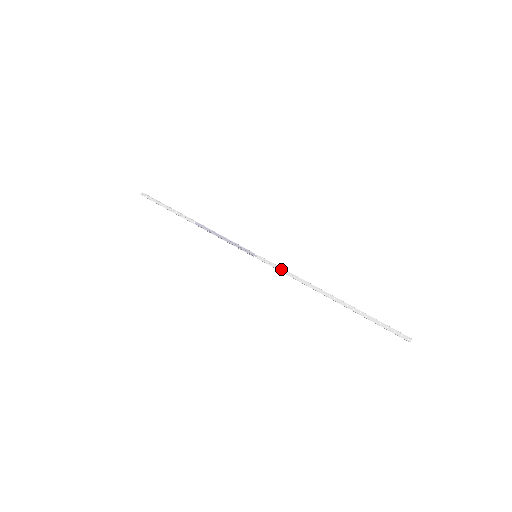
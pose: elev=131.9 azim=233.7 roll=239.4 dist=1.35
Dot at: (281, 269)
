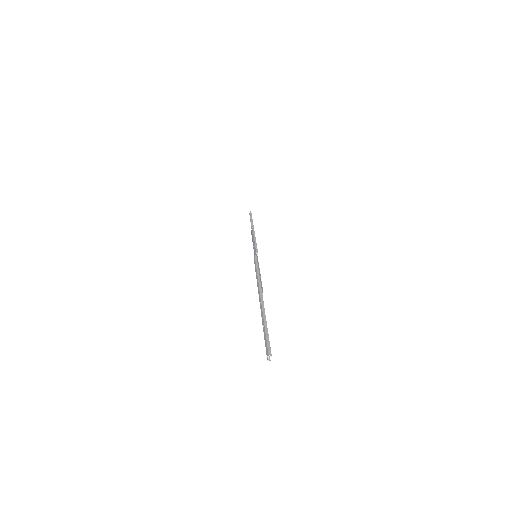
Dot at: (255, 268)
